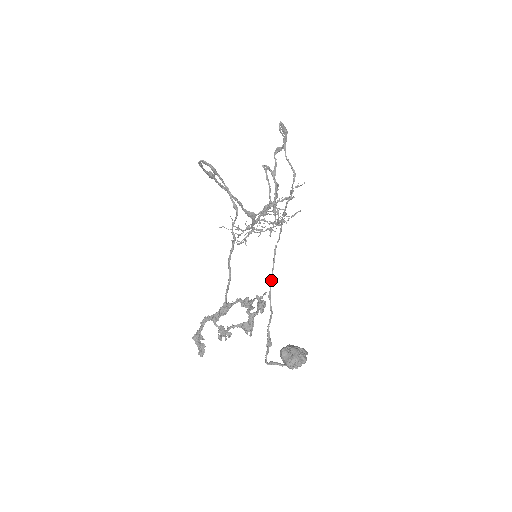
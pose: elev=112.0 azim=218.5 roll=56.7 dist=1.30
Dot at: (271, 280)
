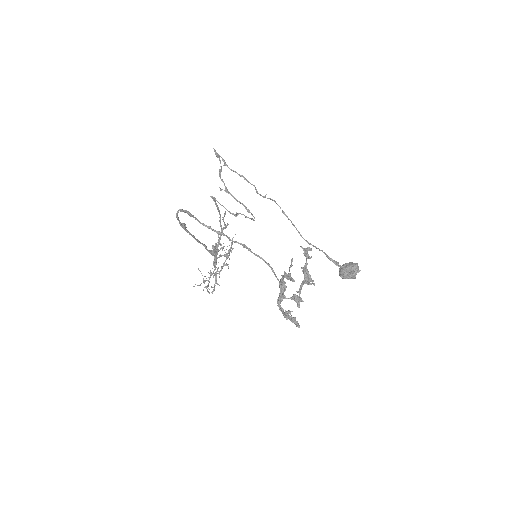
Dot at: (299, 232)
